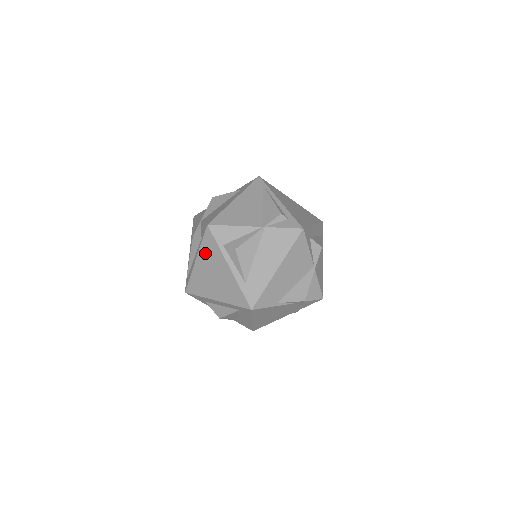
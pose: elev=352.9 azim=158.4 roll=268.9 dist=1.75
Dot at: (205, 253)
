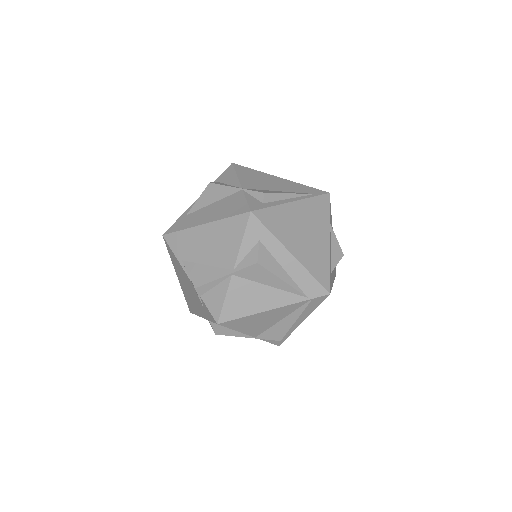
Dot at: occluded
